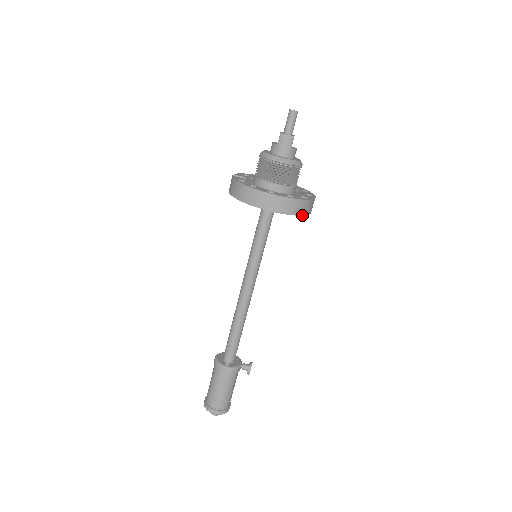
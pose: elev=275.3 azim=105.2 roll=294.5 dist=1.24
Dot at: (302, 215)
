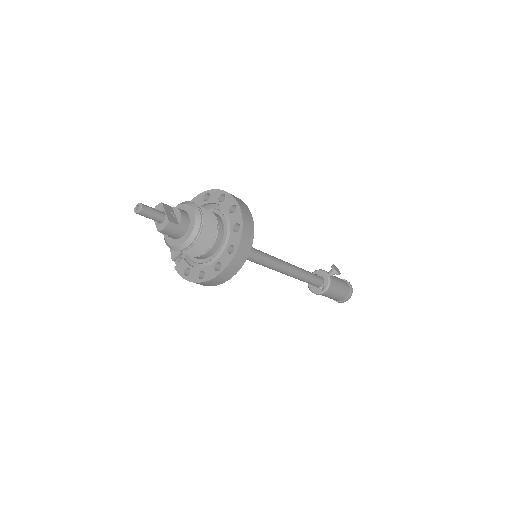
Dot at: (253, 238)
